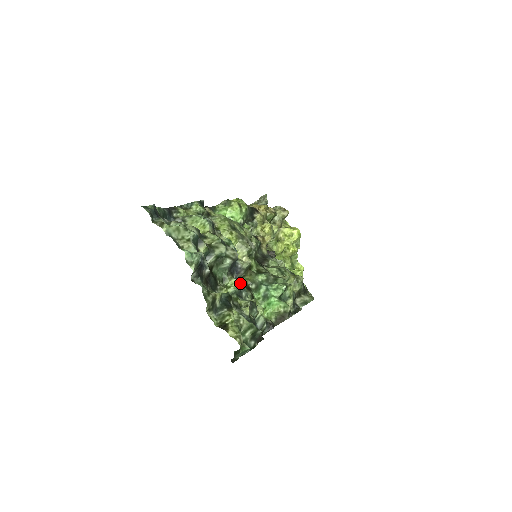
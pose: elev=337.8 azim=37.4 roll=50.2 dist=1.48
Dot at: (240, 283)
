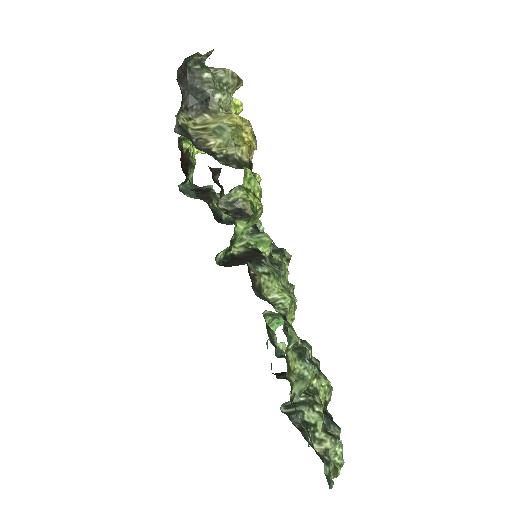
Dot at: occluded
